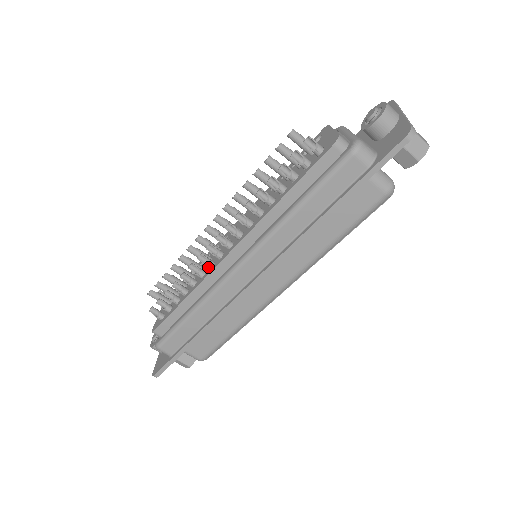
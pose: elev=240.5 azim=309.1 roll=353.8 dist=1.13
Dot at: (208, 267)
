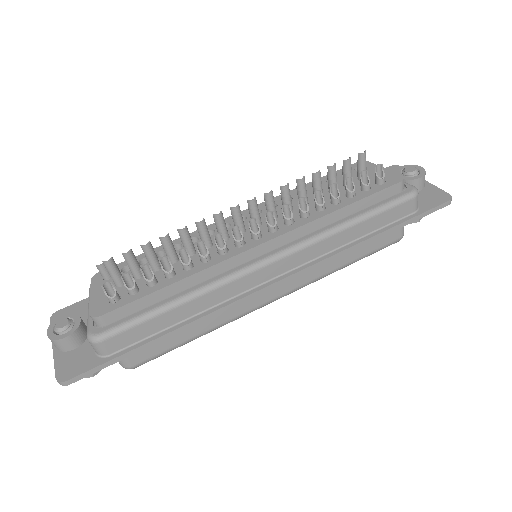
Dot at: (222, 252)
